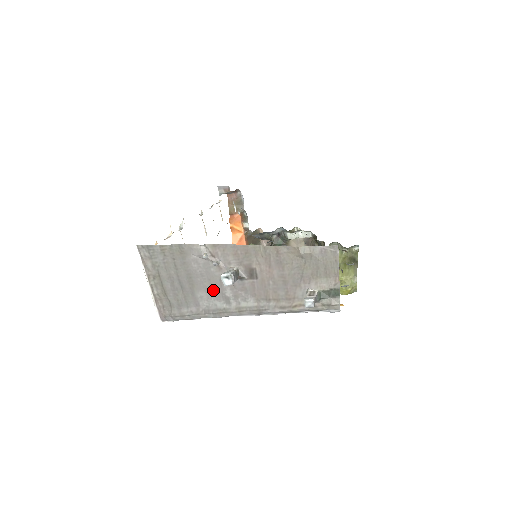
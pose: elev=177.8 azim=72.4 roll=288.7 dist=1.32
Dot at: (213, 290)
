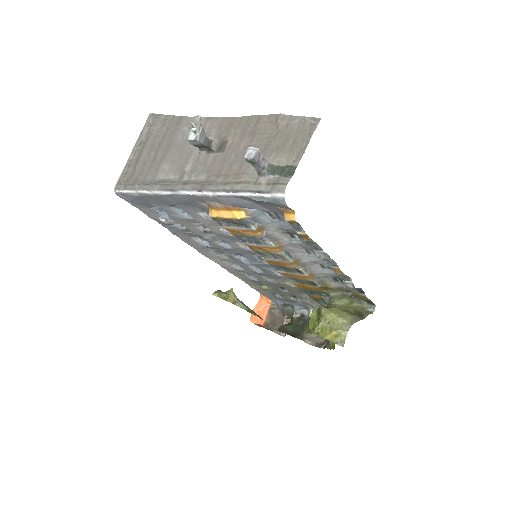
Dot at: (178, 163)
